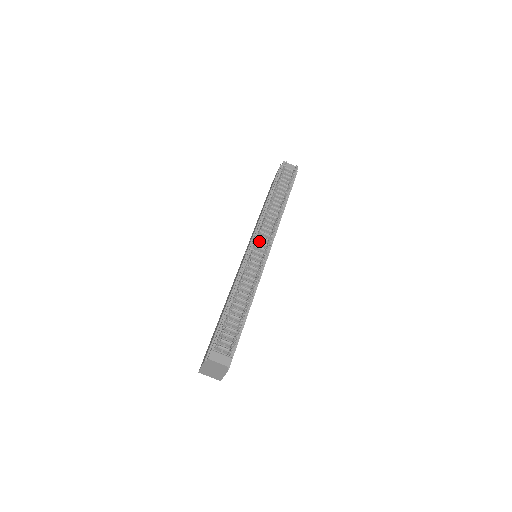
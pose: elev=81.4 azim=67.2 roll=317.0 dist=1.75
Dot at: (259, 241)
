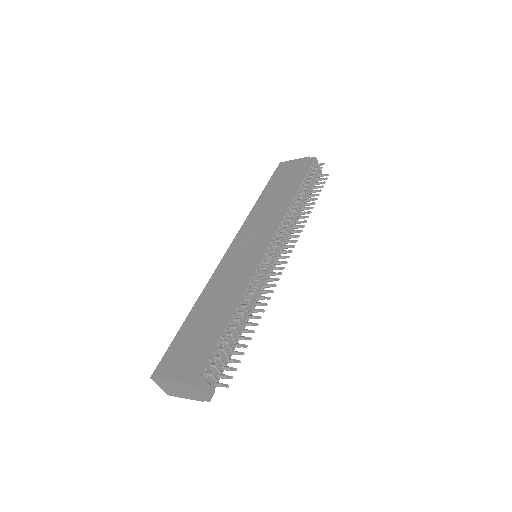
Dot at: occluded
